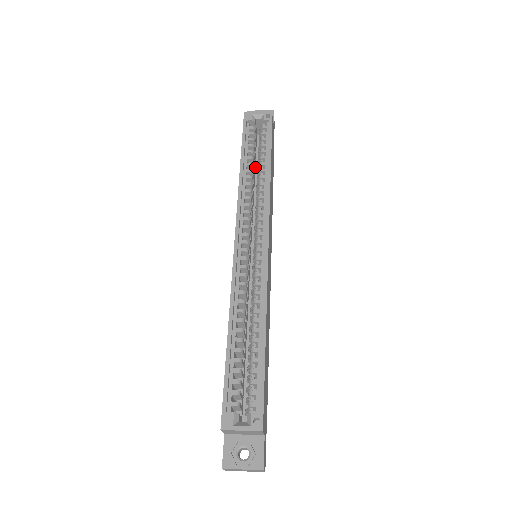
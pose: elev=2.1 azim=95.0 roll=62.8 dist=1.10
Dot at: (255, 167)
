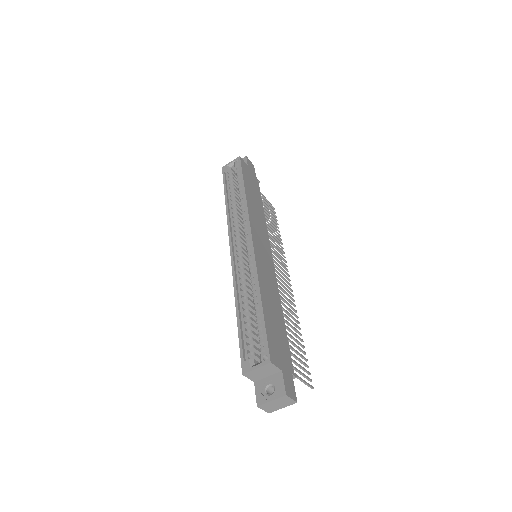
Dot at: occluded
